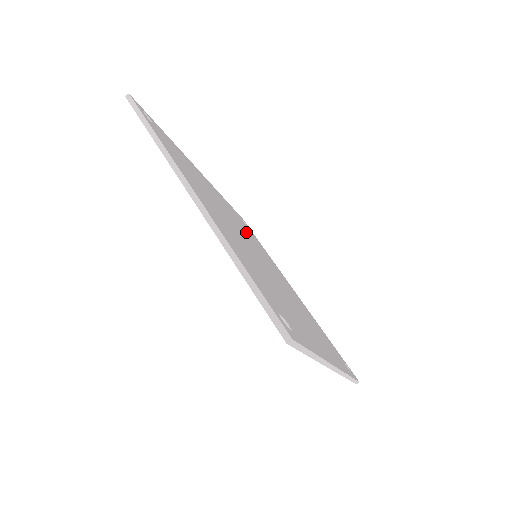
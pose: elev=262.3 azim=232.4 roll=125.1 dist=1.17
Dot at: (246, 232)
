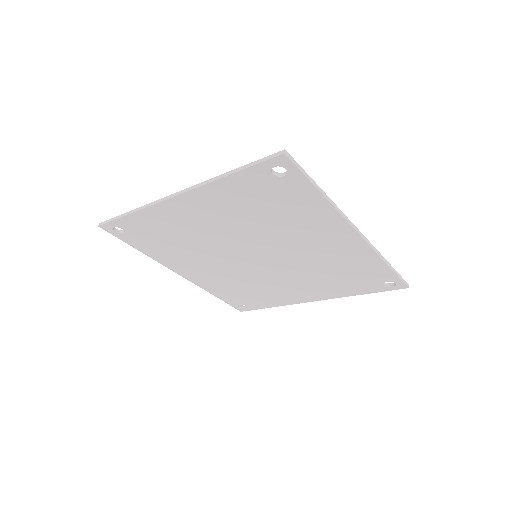
Dot at: occluded
